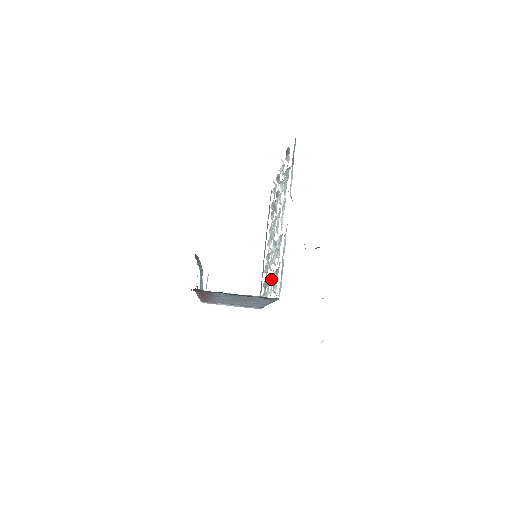
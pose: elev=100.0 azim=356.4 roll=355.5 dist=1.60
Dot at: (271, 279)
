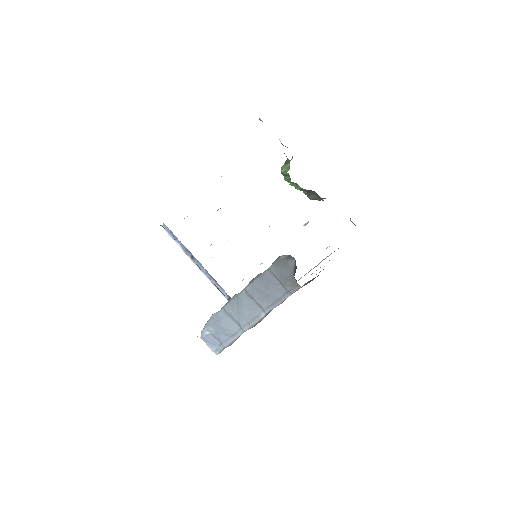
Dot at: occluded
